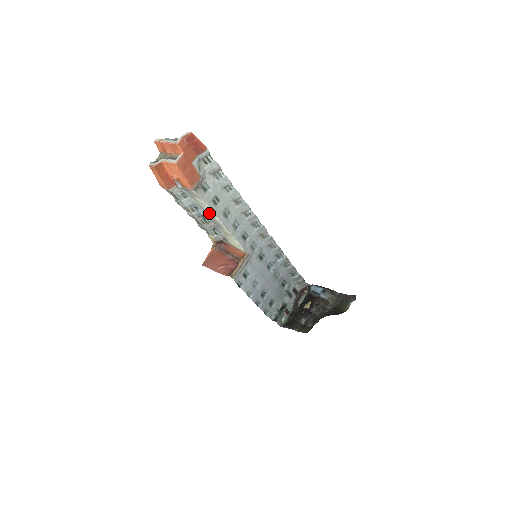
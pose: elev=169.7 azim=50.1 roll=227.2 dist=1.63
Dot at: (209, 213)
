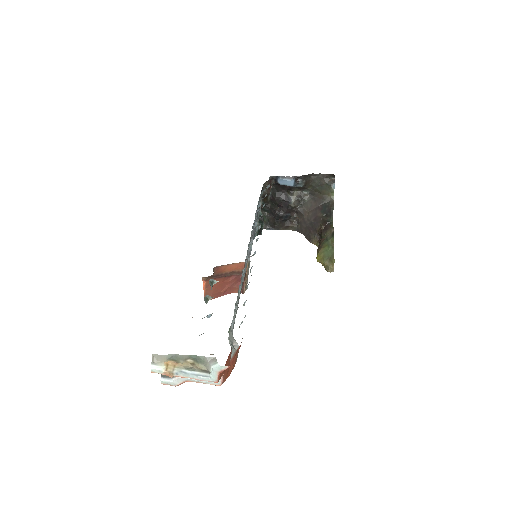
Dot at: occluded
